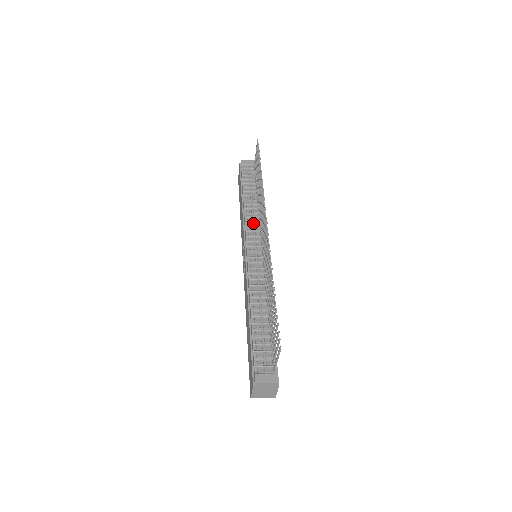
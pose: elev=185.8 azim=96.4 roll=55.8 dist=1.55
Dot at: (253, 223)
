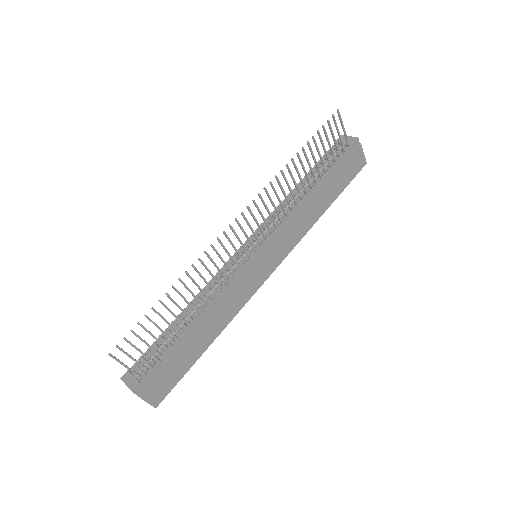
Dot at: (276, 217)
